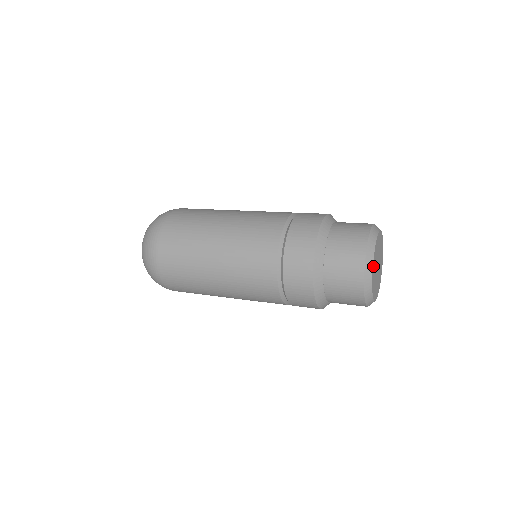
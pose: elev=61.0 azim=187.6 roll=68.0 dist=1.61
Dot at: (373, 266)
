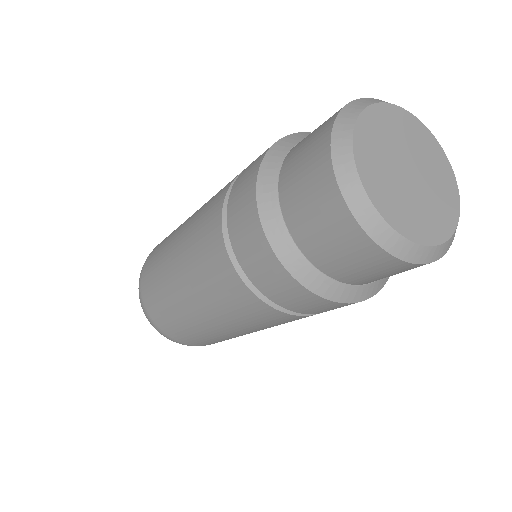
Dot at: (372, 194)
